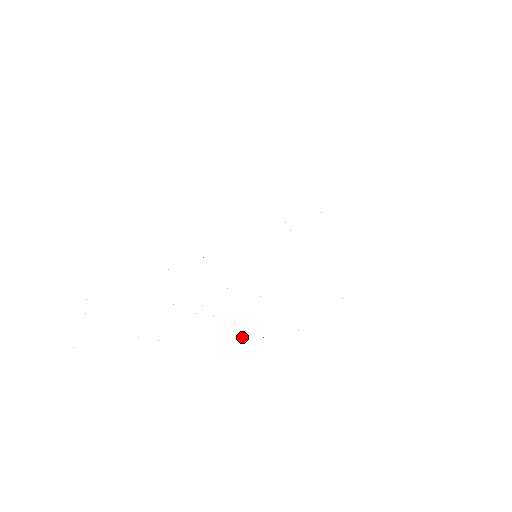
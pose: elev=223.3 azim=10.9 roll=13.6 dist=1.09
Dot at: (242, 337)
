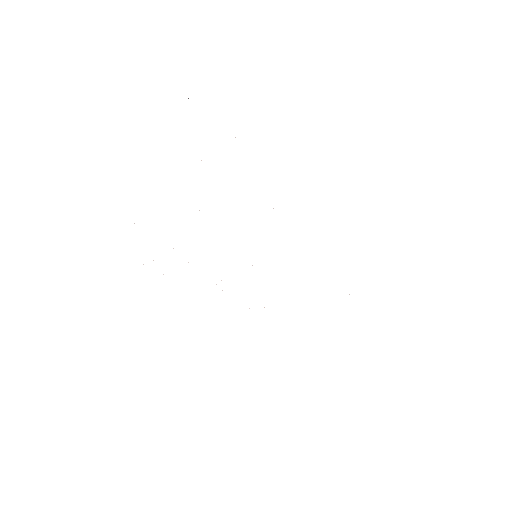
Dot at: occluded
